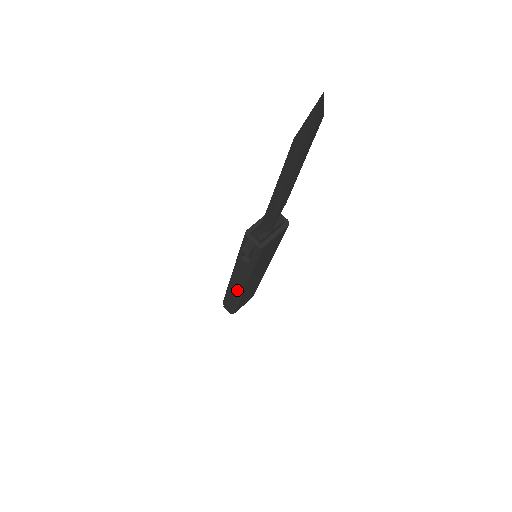
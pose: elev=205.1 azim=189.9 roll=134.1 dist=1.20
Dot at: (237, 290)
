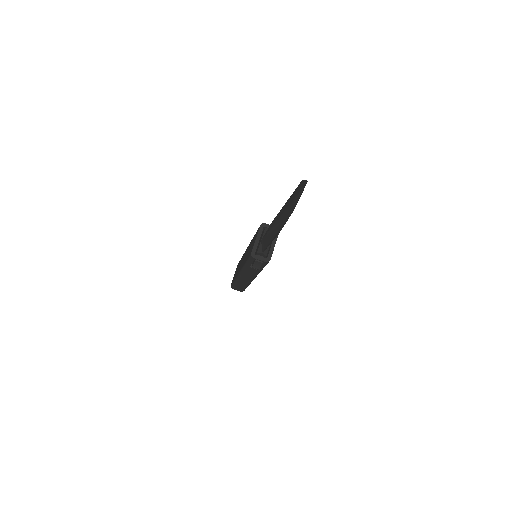
Dot at: (247, 281)
